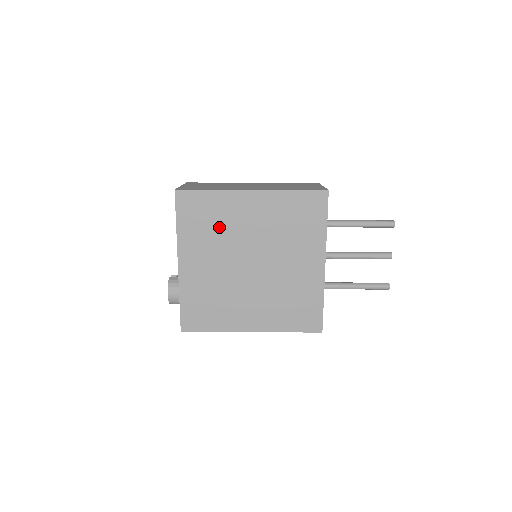
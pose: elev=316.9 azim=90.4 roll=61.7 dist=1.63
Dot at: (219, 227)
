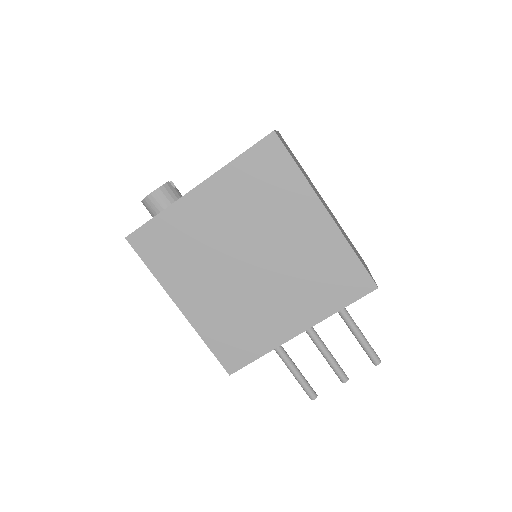
Dot at: (266, 204)
